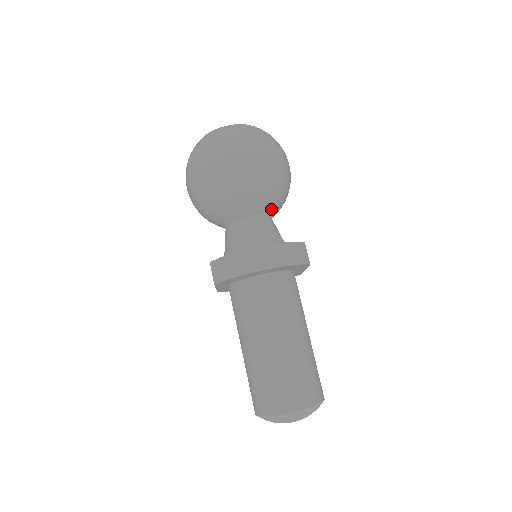
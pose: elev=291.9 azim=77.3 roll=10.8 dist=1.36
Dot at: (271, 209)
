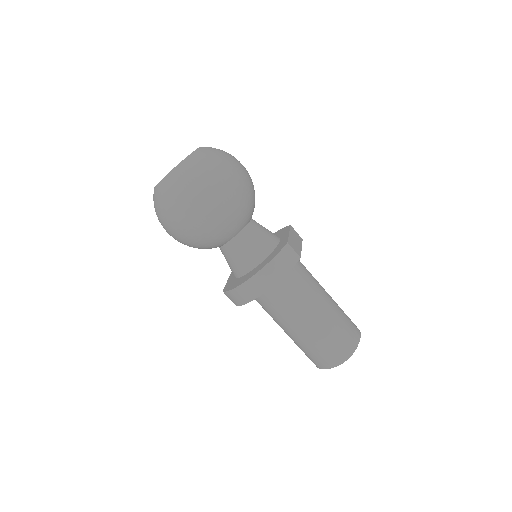
Dot at: (246, 222)
